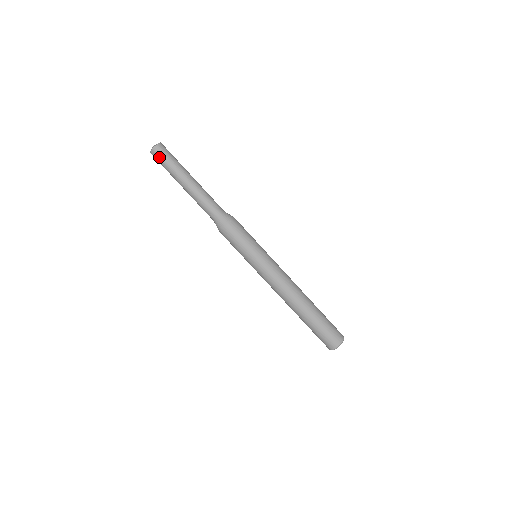
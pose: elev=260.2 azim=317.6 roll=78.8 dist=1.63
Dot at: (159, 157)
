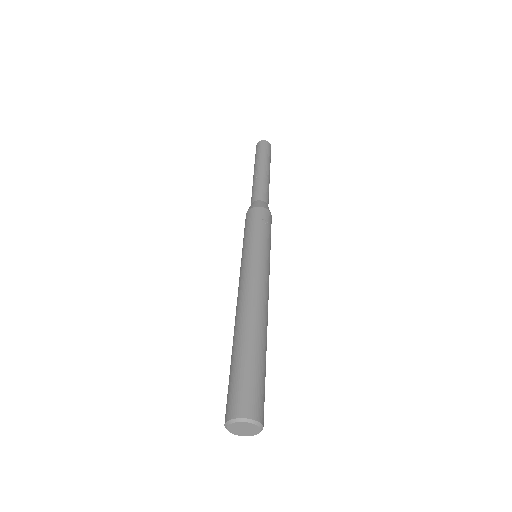
Dot at: (256, 151)
